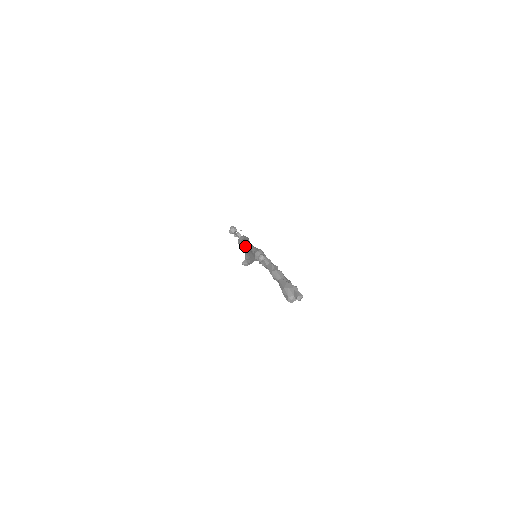
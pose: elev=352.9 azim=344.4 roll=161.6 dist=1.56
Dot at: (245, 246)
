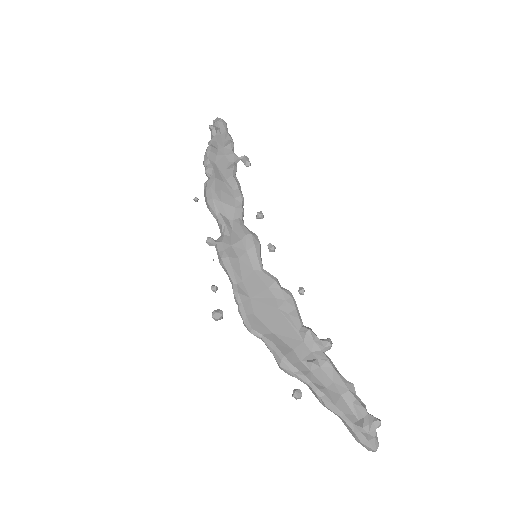
Dot at: (251, 330)
